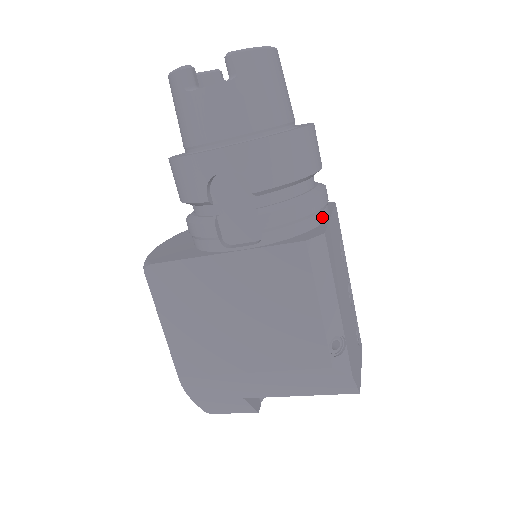
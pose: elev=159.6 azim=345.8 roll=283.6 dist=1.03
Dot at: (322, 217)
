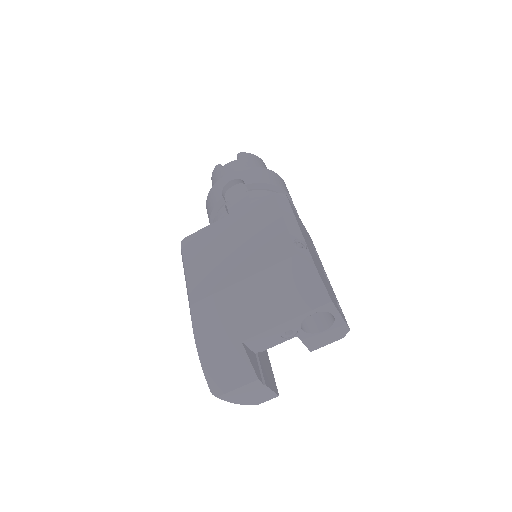
Dot at: occluded
